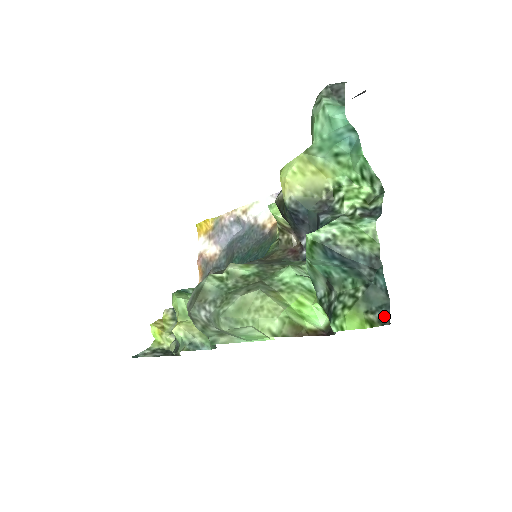
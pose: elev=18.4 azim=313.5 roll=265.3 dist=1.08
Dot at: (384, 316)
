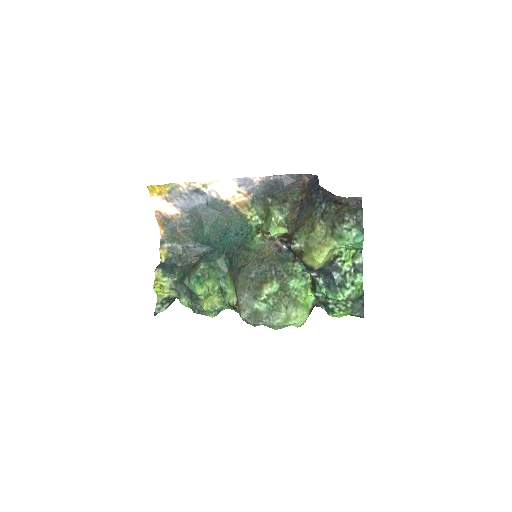
Dot at: (361, 315)
